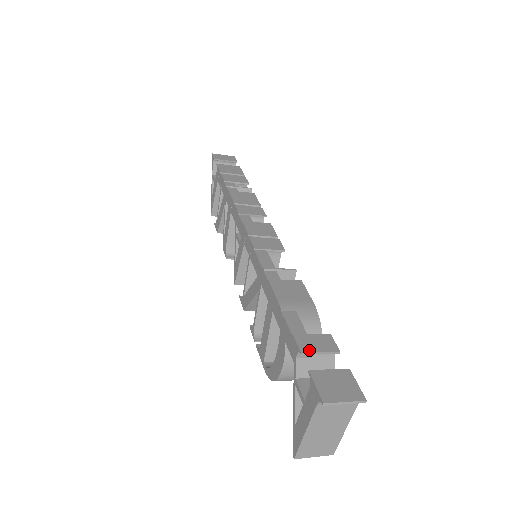
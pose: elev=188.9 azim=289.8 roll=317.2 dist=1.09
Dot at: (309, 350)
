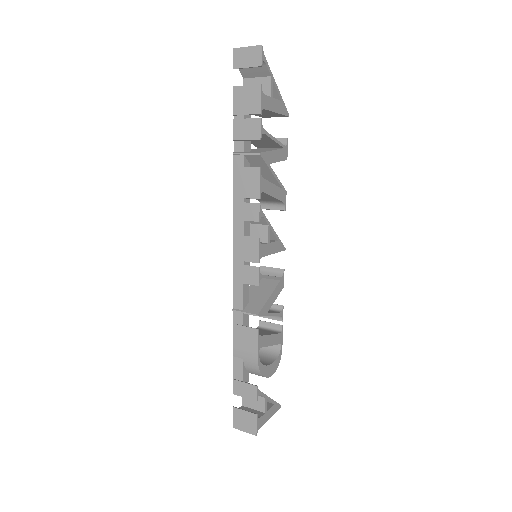
Dot at: (238, 394)
